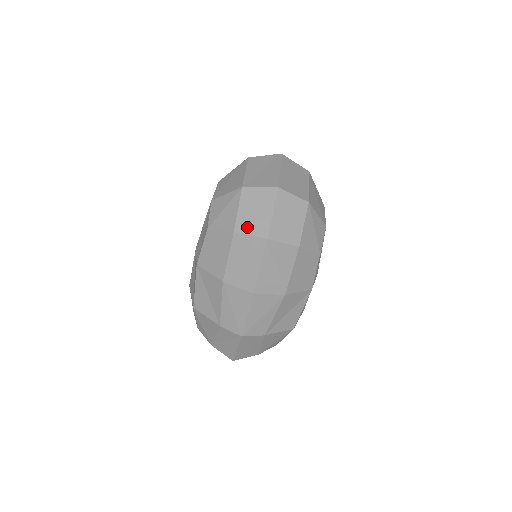
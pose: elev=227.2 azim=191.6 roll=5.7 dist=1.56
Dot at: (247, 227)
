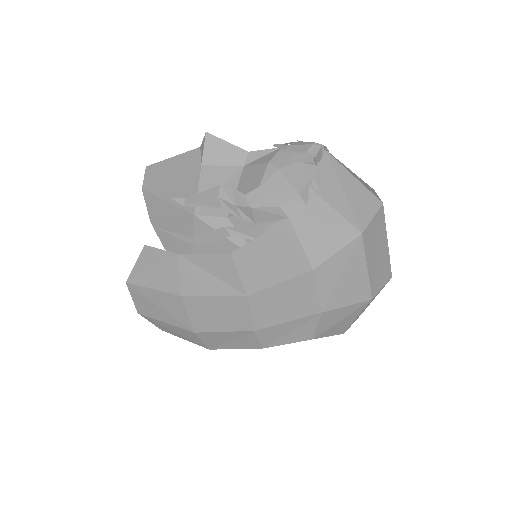
Dot at: occluded
